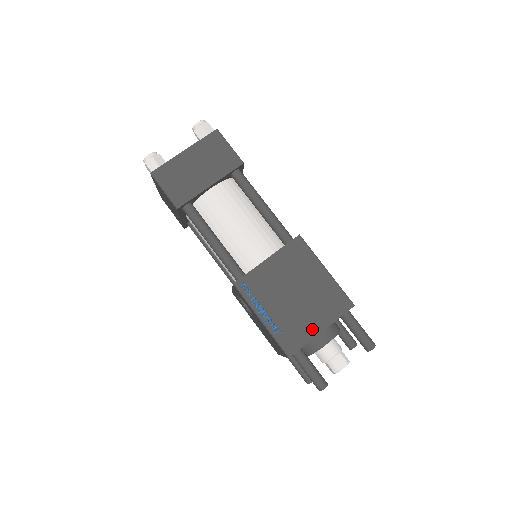
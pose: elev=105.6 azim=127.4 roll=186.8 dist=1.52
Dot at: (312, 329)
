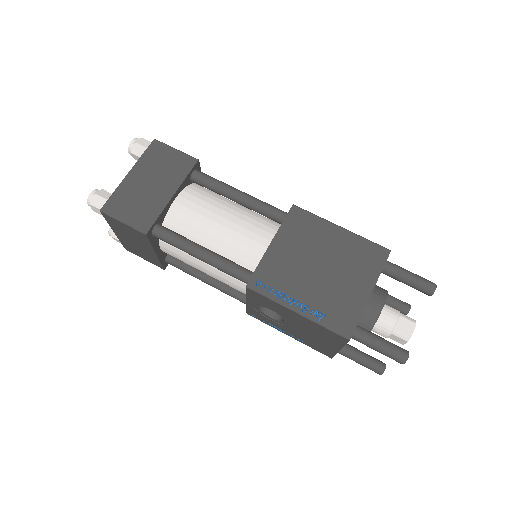
Dot at: (359, 296)
